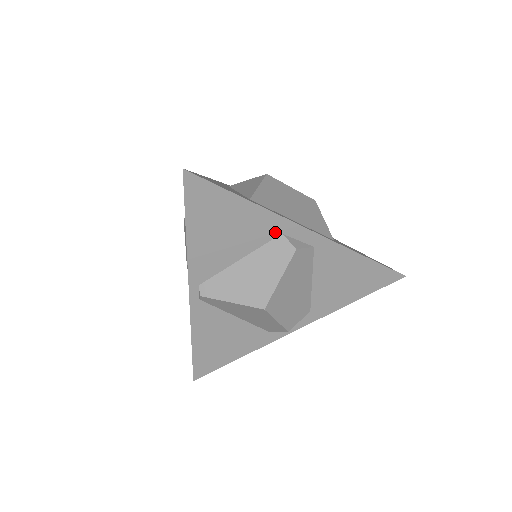
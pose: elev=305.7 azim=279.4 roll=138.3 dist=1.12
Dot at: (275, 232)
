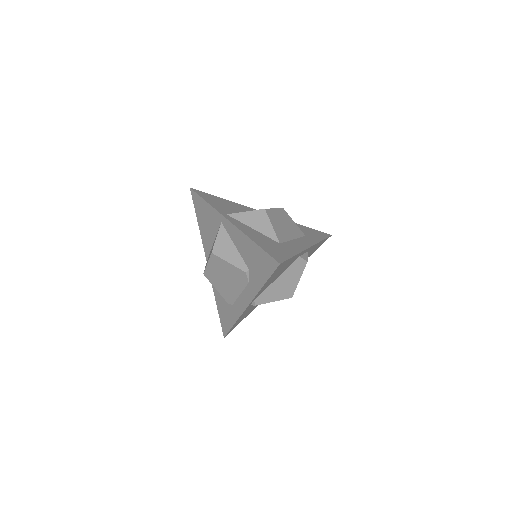
Dot at: (297, 258)
